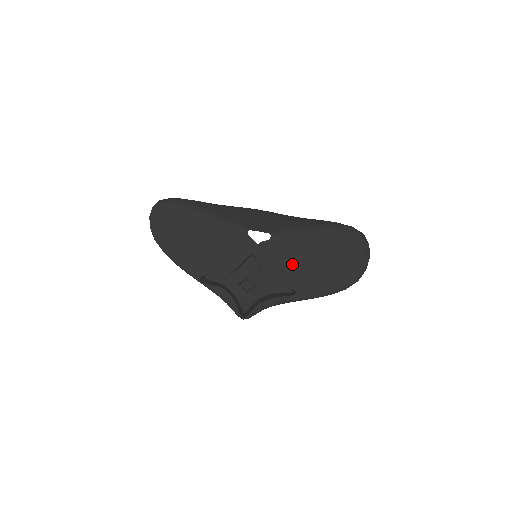
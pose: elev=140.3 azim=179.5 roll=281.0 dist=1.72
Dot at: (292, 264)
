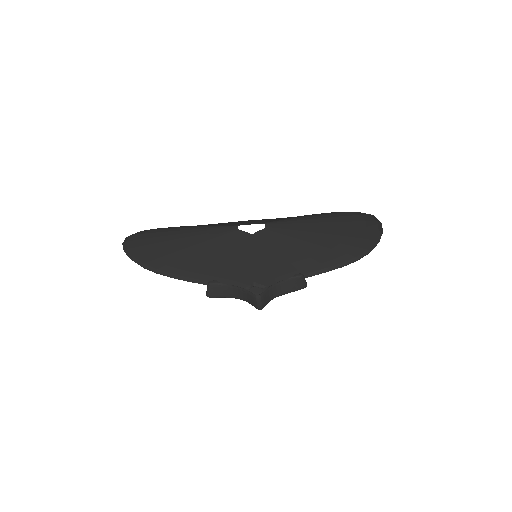
Dot at: (296, 246)
